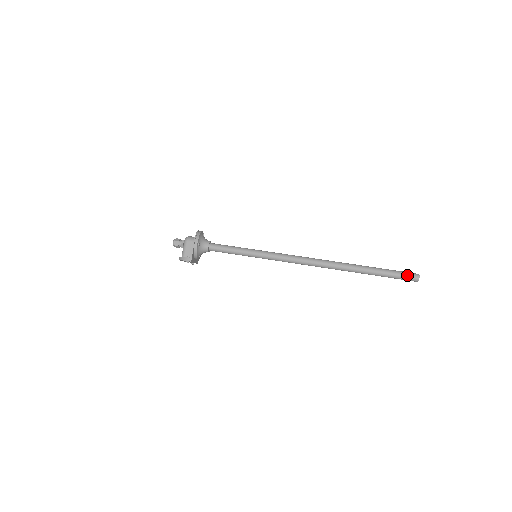
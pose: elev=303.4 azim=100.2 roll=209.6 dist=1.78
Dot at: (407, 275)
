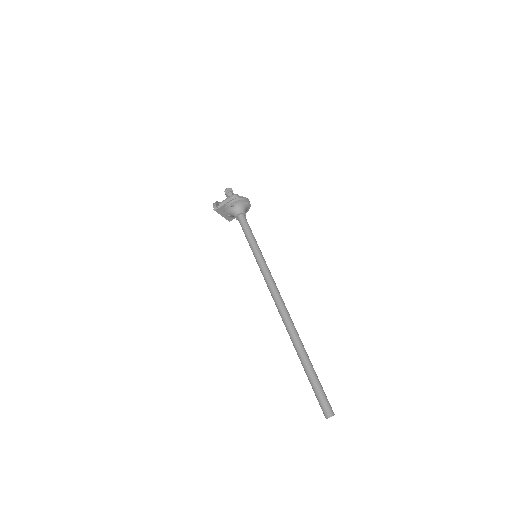
Dot at: (323, 402)
